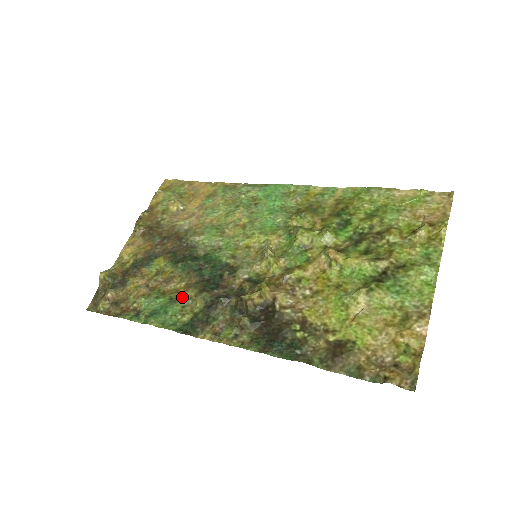
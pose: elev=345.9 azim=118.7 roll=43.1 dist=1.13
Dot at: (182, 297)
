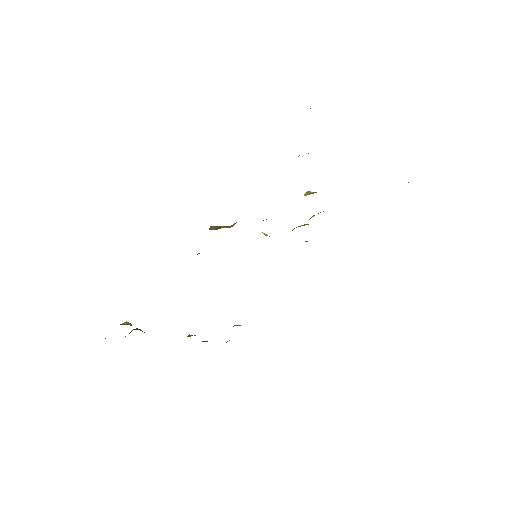
Dot at: occluded
